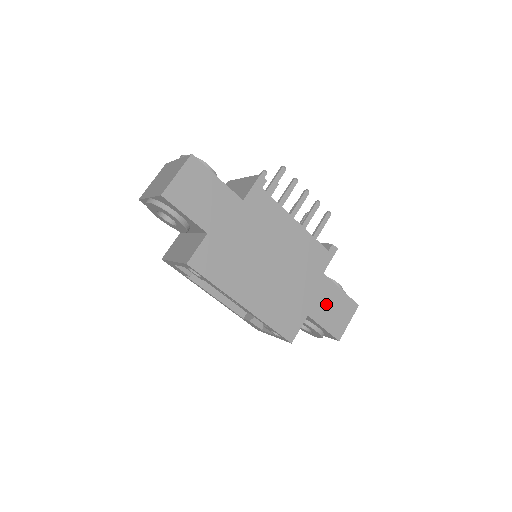
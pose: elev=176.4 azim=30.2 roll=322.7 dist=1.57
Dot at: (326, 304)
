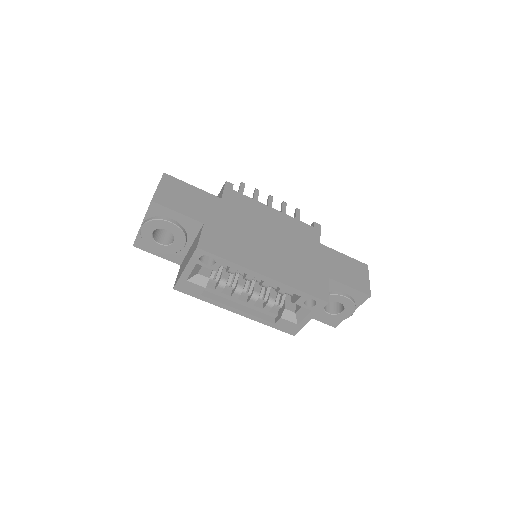
Dot at: (338, 267)
